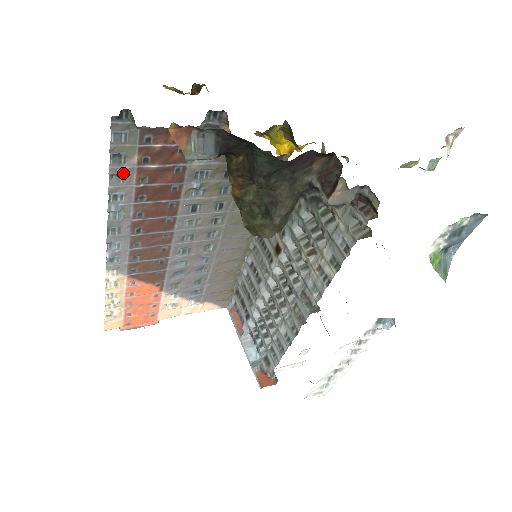
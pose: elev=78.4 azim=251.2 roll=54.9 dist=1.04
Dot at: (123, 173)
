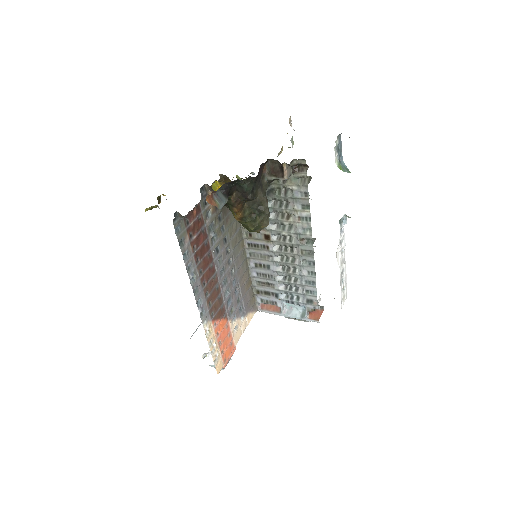
Dot at: (186, 250)
